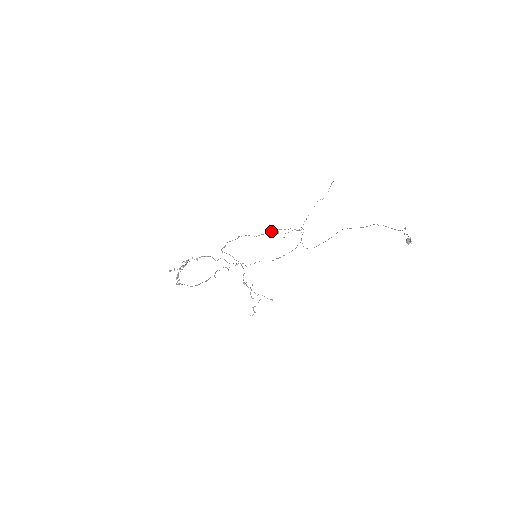
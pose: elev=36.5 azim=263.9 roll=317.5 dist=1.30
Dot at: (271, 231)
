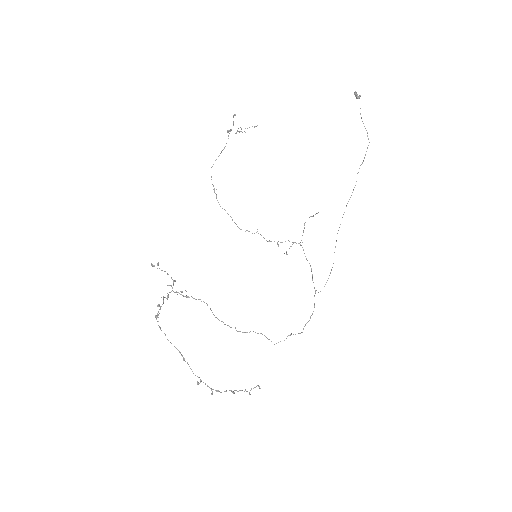
Dot at: (269, 241)
